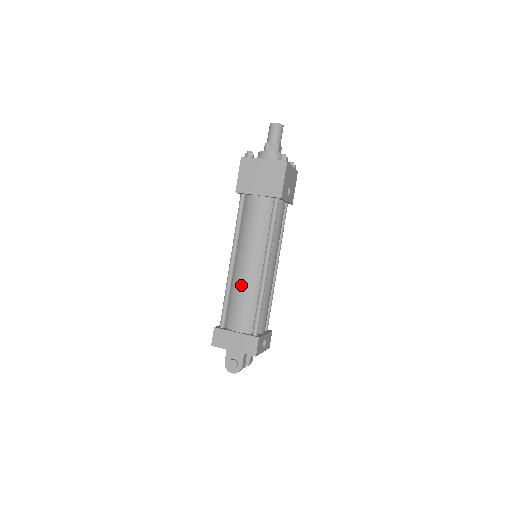
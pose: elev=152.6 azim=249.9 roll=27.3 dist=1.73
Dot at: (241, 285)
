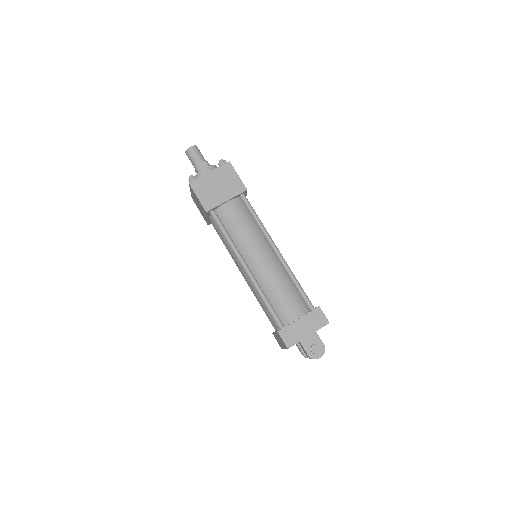
Dot at: (270, 280)
